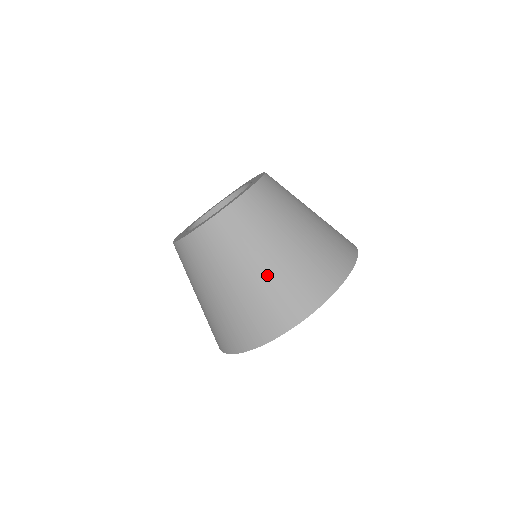
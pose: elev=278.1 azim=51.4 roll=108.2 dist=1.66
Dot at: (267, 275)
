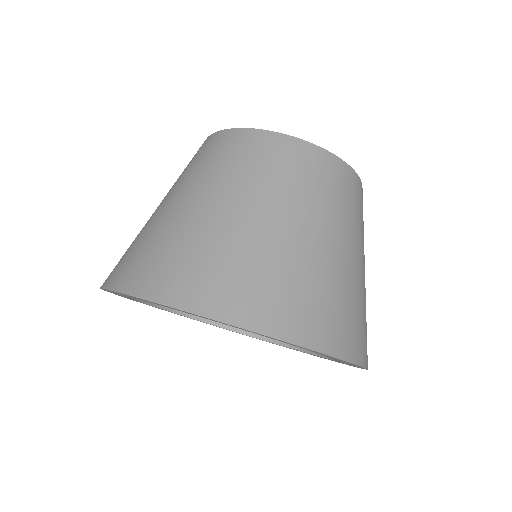
Dot at: (234, 228)
